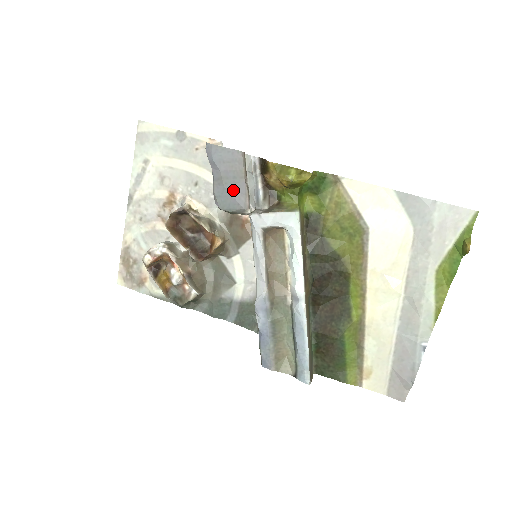
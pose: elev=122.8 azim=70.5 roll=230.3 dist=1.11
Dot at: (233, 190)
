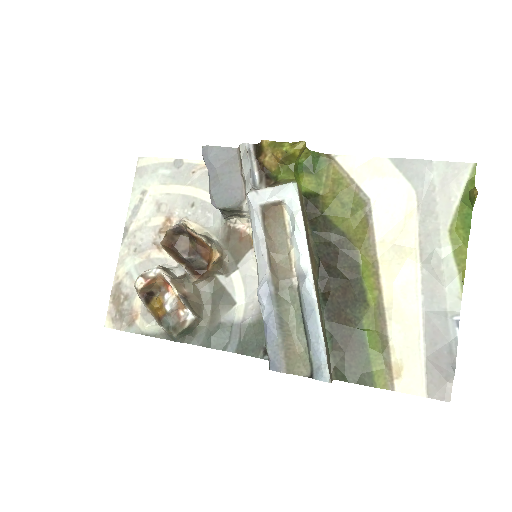
Dot at: (229, 185)
